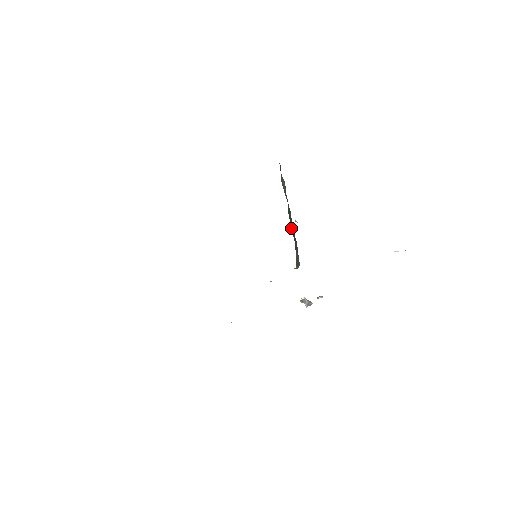
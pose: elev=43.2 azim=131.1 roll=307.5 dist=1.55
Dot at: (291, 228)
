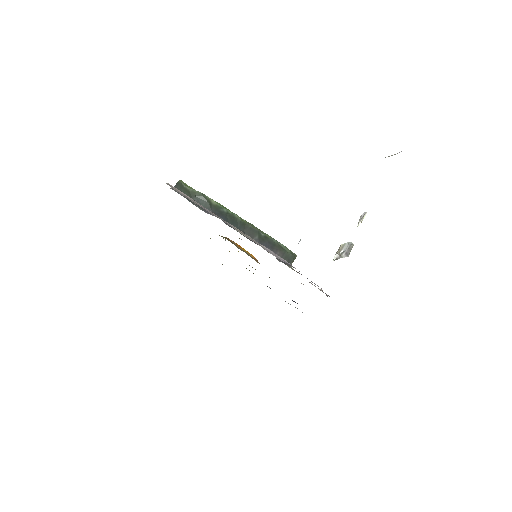
Dot at: (250, 236)
